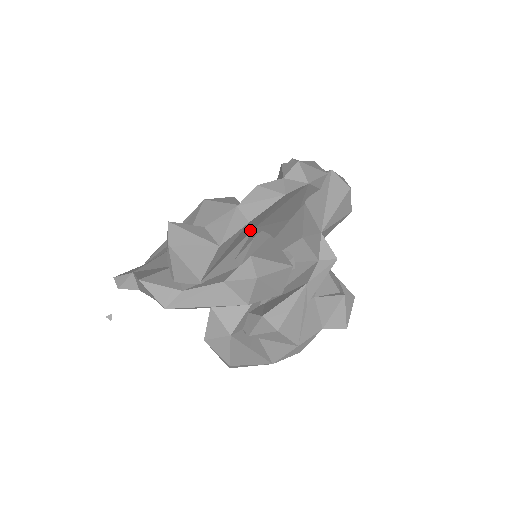
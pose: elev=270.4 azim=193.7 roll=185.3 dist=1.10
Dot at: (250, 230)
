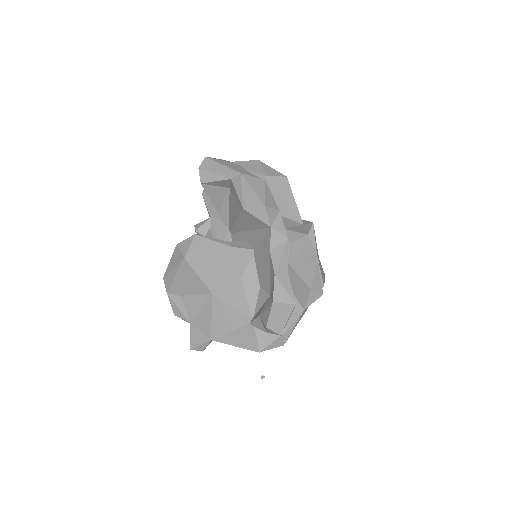
Dot at: occluded
